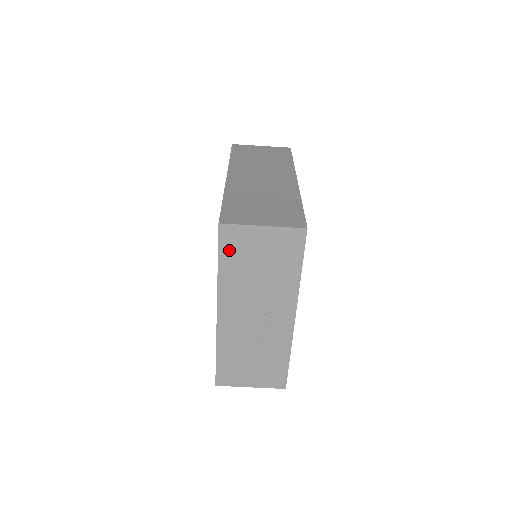
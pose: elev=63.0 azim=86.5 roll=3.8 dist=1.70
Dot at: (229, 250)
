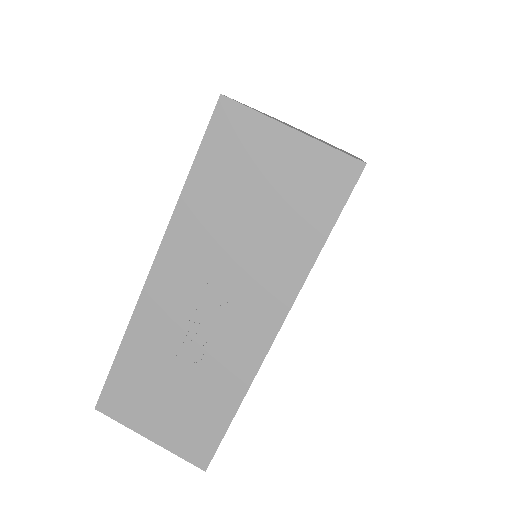
Dot at: (218, 153)
